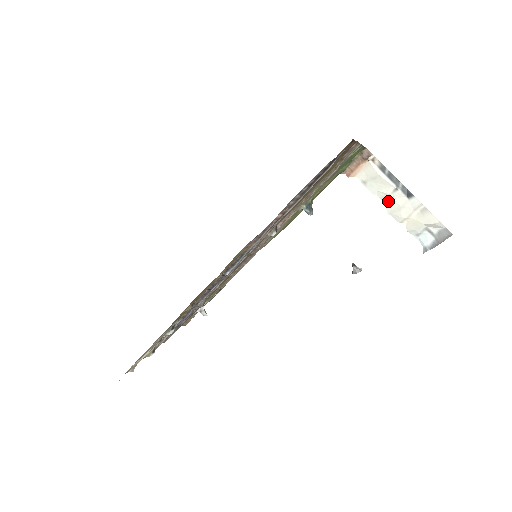
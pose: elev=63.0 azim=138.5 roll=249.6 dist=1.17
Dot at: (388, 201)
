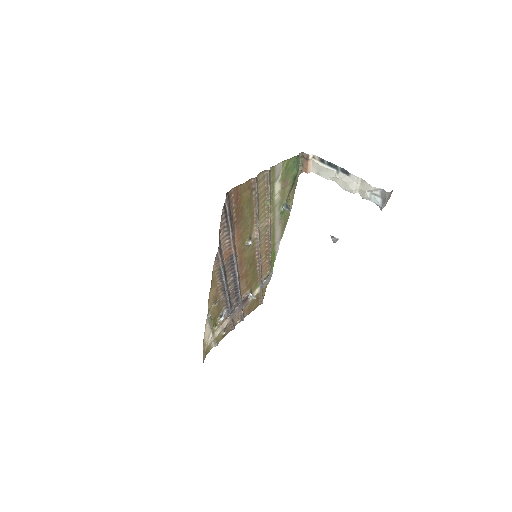
Dot at: (339, 181)
